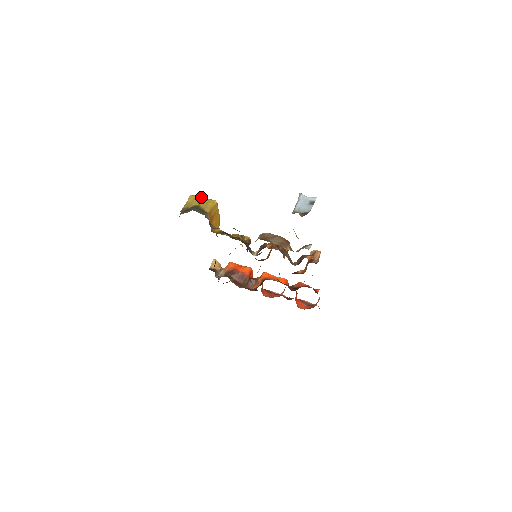
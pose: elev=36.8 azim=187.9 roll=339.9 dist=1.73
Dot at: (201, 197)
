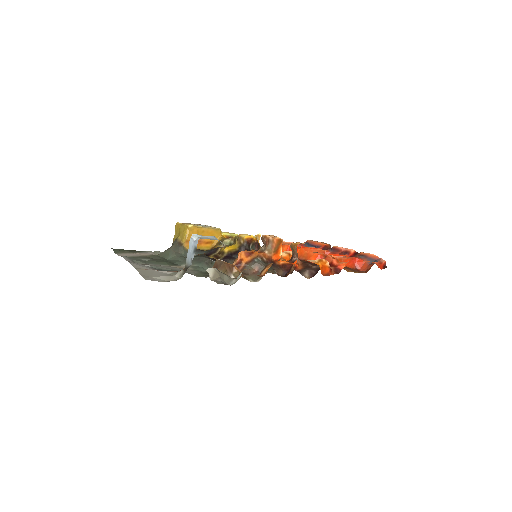
Dot at: (181, 225)
